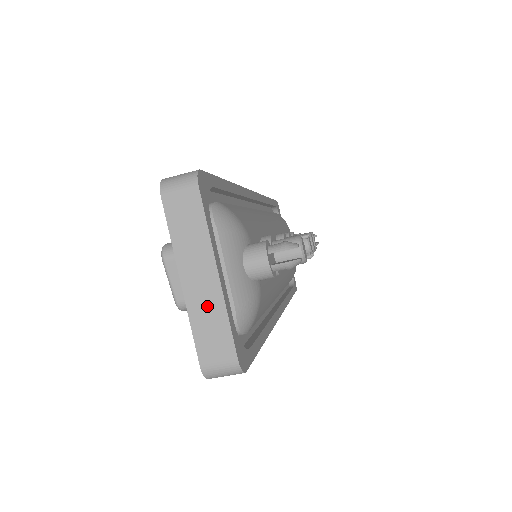
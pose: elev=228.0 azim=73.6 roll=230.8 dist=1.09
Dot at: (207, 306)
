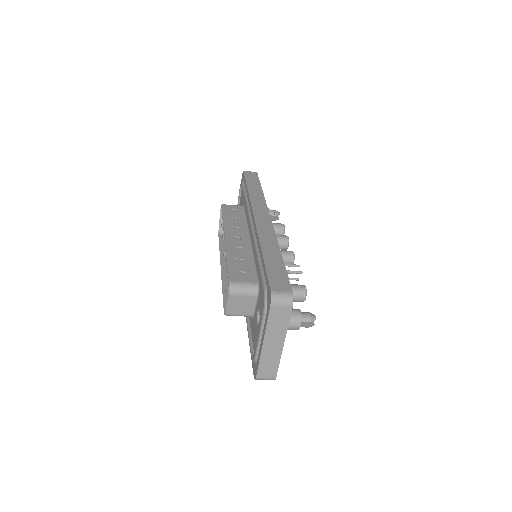
Dot at: (272, 355)
